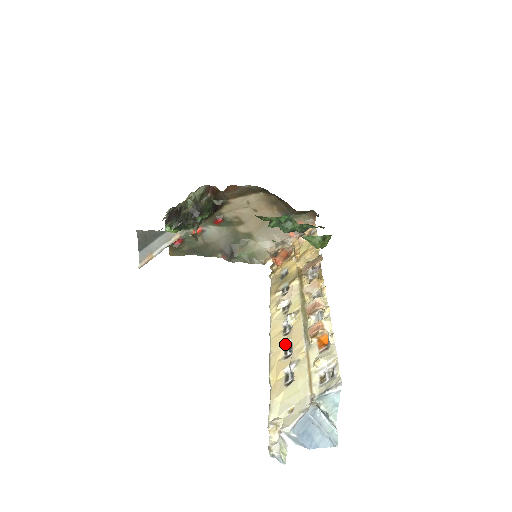
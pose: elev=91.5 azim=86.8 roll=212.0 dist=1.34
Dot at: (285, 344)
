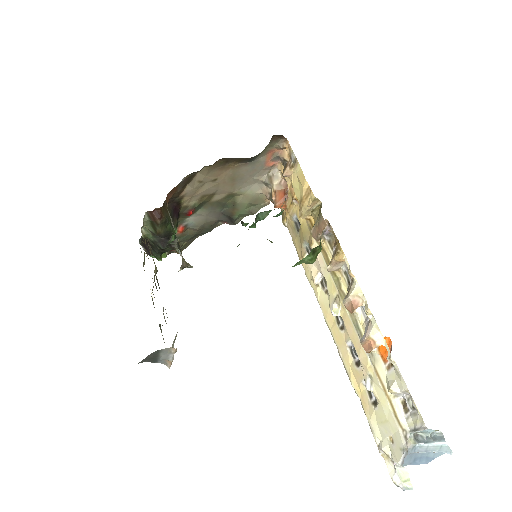
Dot at: (347, 344)
